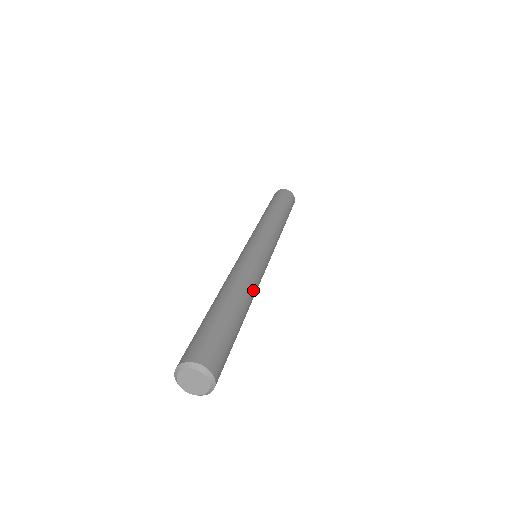
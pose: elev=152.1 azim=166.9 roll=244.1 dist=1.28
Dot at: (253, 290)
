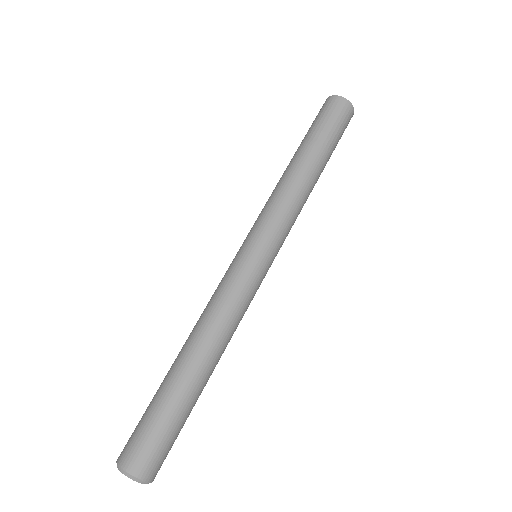
Dot at: (228, 338)
